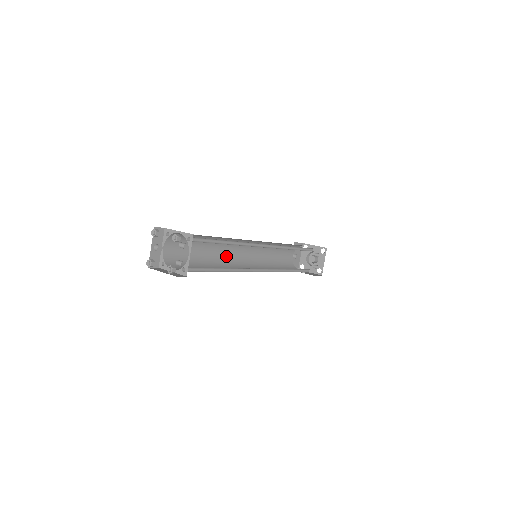
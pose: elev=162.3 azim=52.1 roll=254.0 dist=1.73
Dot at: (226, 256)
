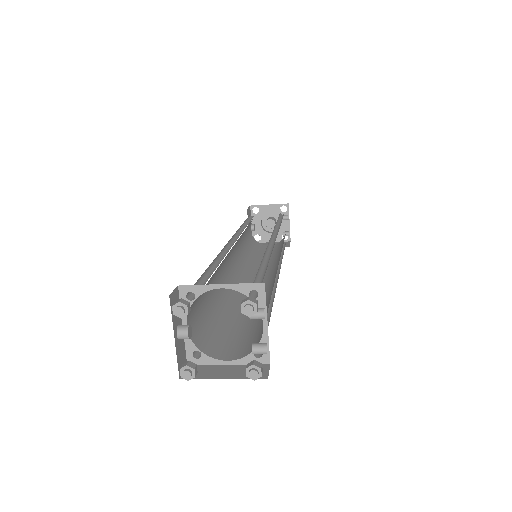
Dot at: (225, 276)
